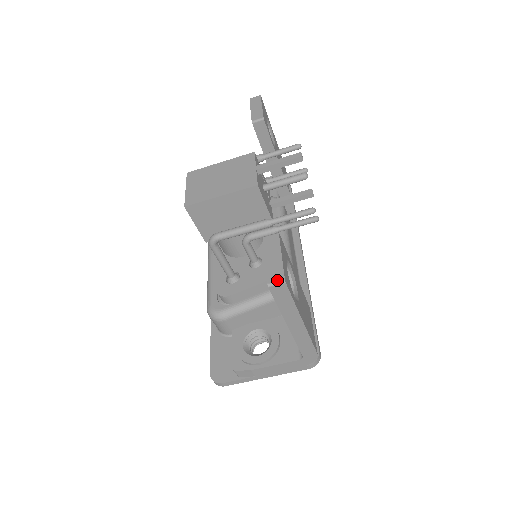
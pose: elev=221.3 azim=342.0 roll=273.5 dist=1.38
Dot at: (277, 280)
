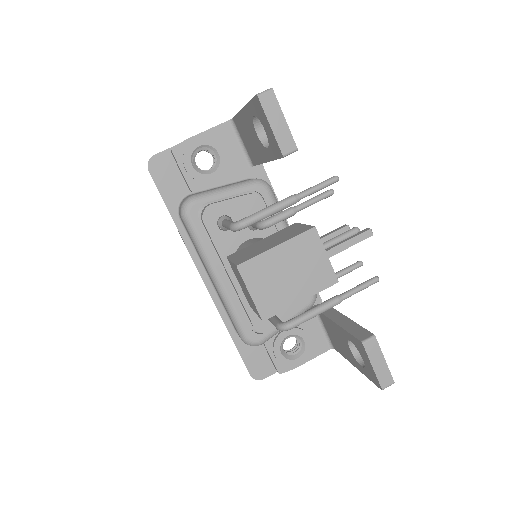
Dot at: (389, 385)
